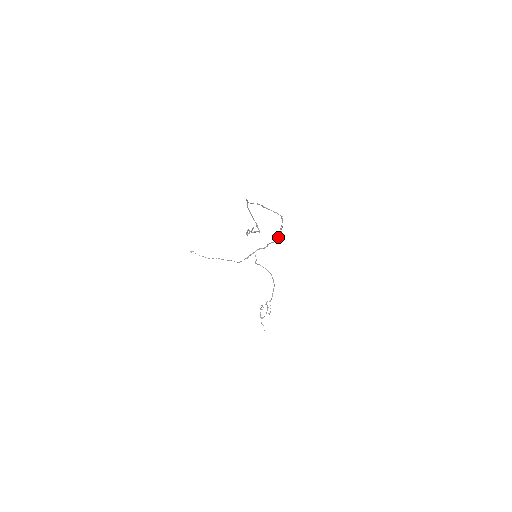
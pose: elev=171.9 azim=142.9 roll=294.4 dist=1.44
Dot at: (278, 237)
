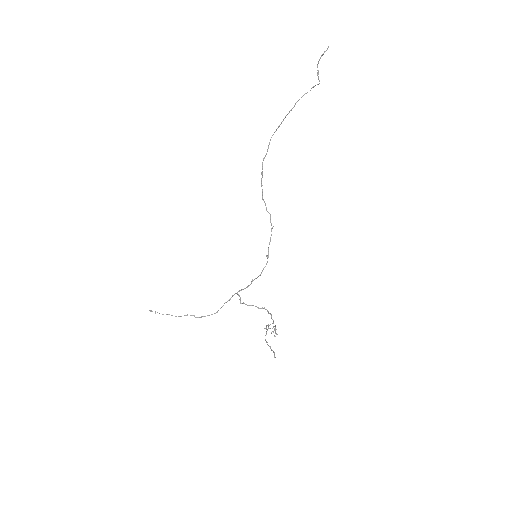
Dot at: (264, 267)
